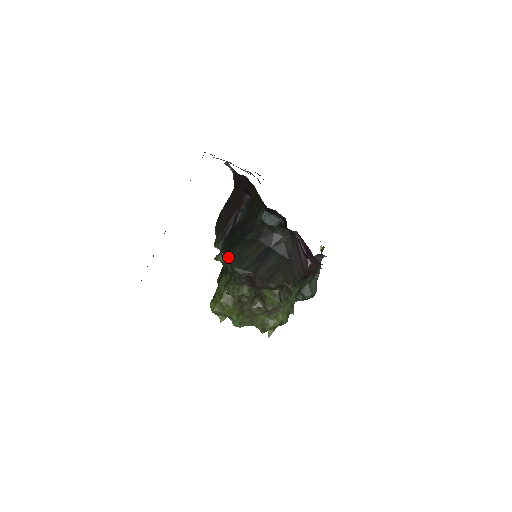
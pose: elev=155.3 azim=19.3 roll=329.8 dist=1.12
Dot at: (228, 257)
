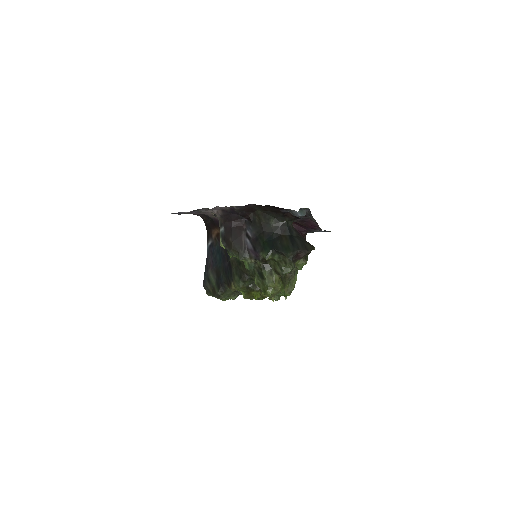
Dot at: (280, 250)
